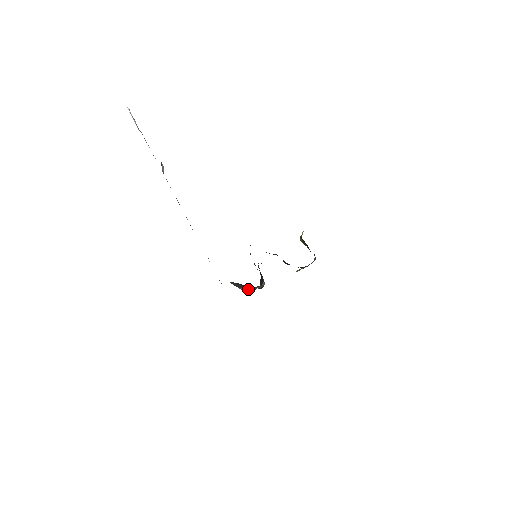
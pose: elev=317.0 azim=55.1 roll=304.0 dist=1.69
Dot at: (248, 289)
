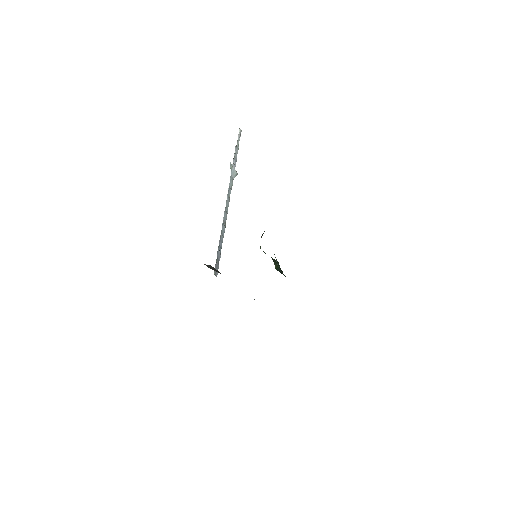
Dot at: occluded
